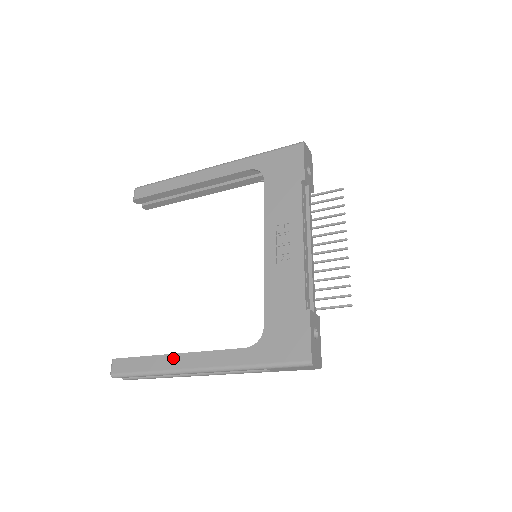
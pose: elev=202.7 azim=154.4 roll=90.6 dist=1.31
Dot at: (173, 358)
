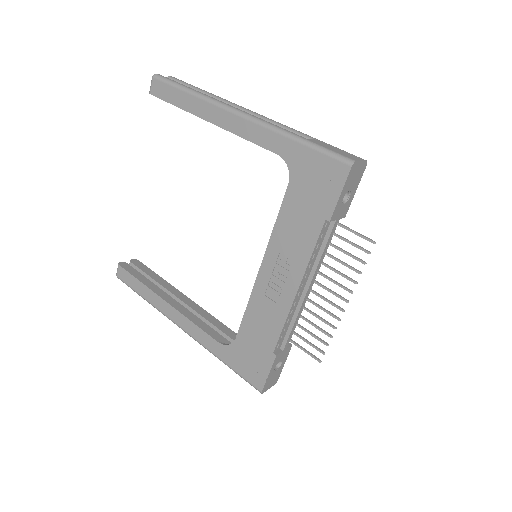
Dot at: (163, 303)
